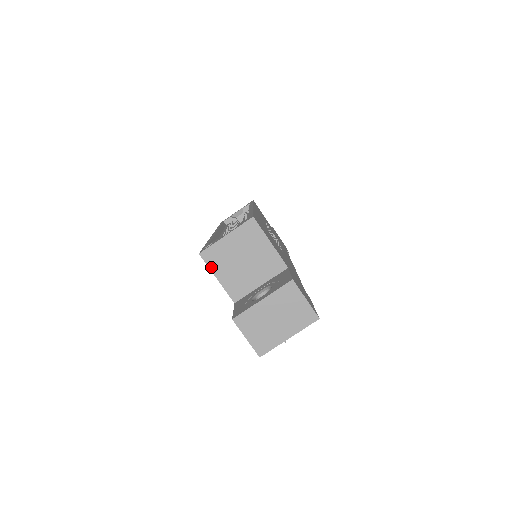
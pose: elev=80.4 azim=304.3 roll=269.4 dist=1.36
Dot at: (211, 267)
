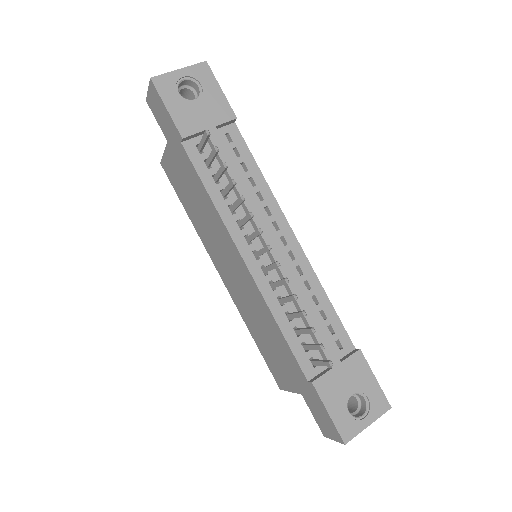
Dot at: (164, 157)
